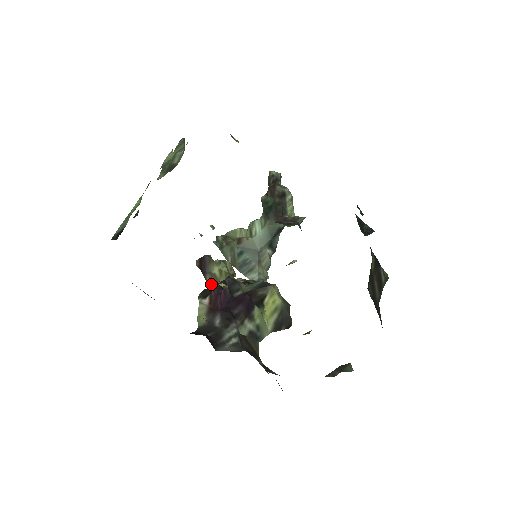
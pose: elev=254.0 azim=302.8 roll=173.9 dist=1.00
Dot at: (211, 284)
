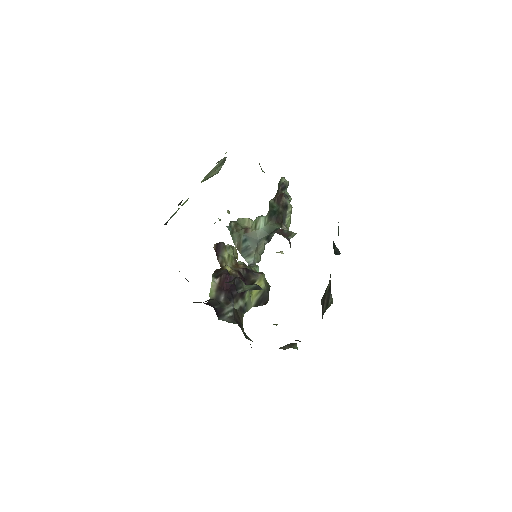
Dot at: (221, 265)
